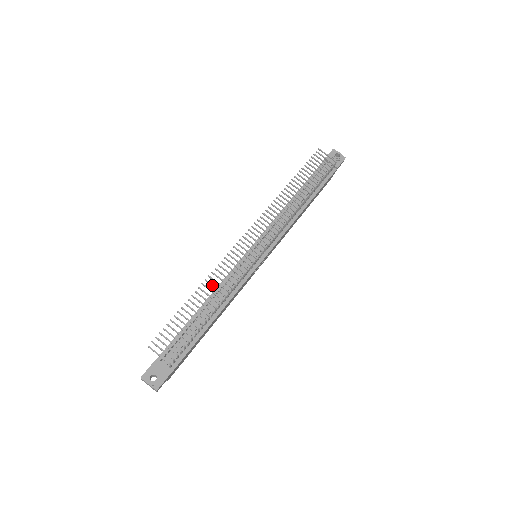
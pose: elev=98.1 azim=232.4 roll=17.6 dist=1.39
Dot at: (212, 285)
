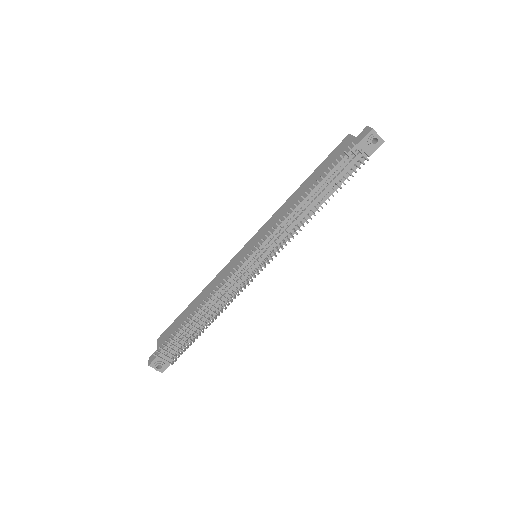
Dot at: (210, 305)
